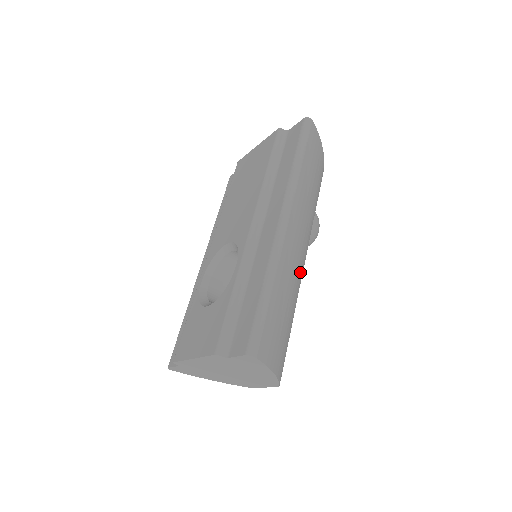
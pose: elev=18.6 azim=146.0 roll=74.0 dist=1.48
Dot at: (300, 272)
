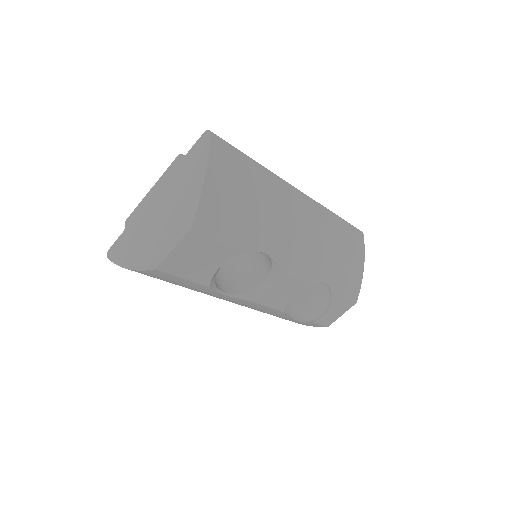
Dot at: (285, 241)
